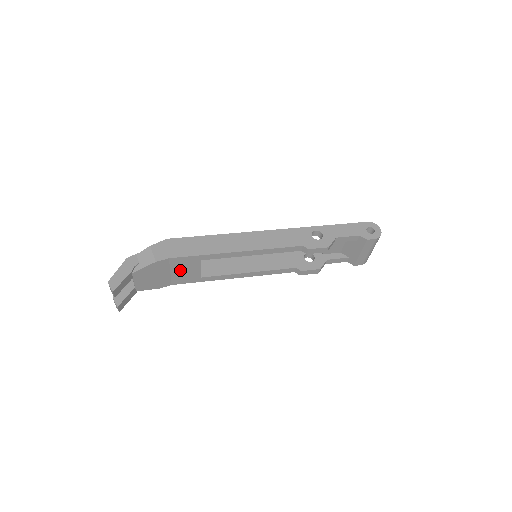
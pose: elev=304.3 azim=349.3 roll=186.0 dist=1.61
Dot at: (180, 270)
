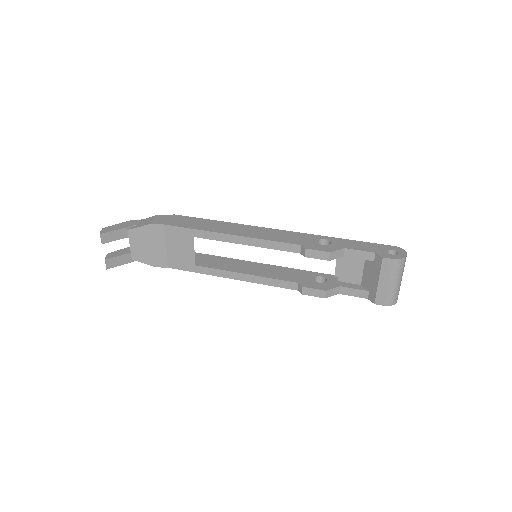
Dot at: (175, 247)
